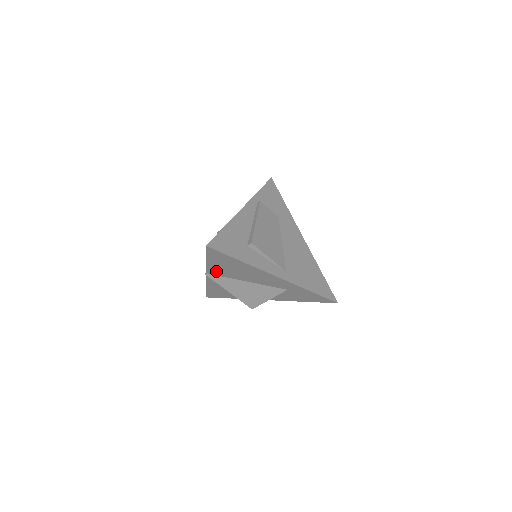
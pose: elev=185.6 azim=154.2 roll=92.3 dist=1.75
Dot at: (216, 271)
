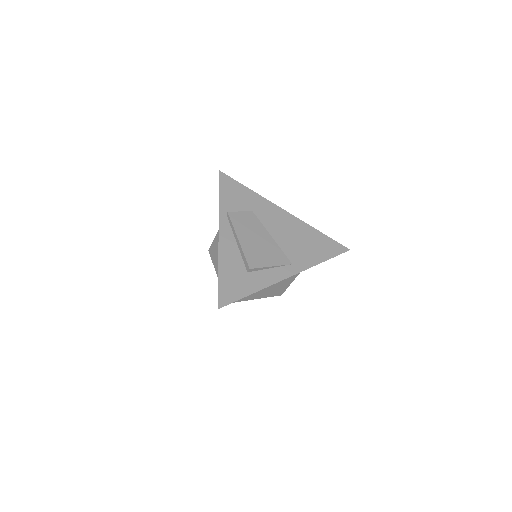
Dot at: occluded
